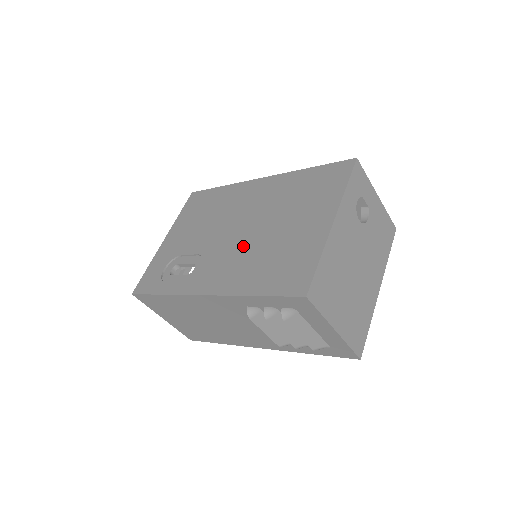
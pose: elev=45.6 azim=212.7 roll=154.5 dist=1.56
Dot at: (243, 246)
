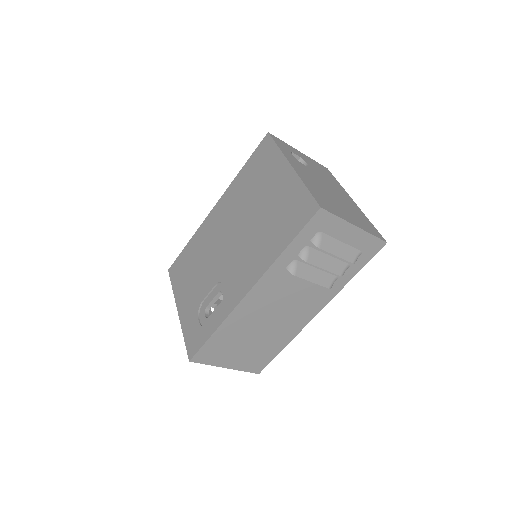
Dot at: (245, 242)
